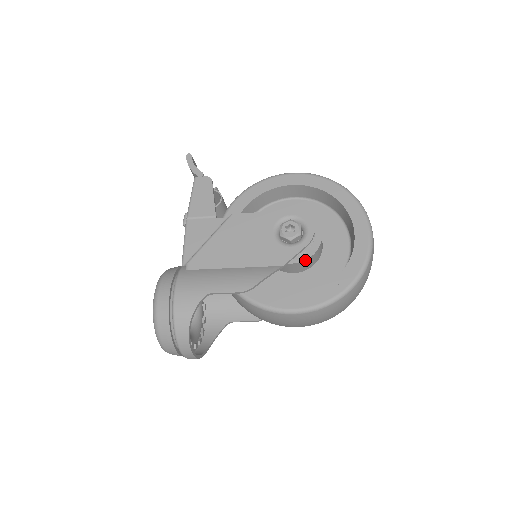
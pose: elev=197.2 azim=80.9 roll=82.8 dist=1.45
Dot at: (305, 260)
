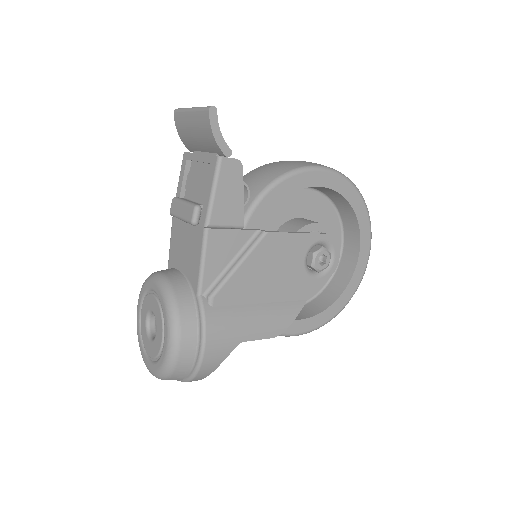
Dot at: occluded
